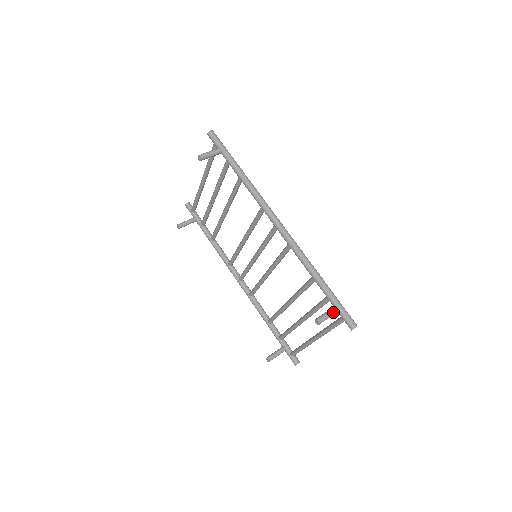
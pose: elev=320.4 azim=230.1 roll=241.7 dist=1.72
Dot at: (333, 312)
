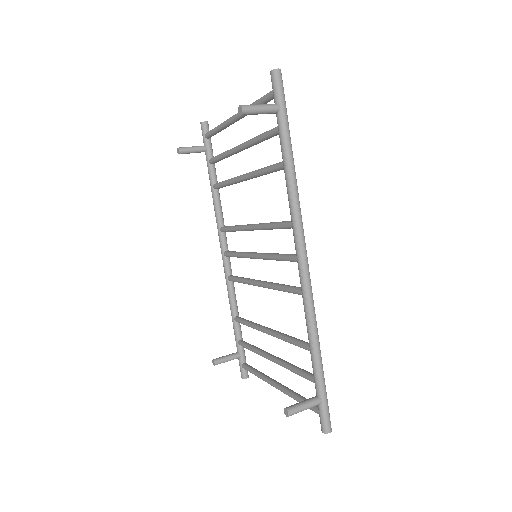
Dot at: (312, 406)
